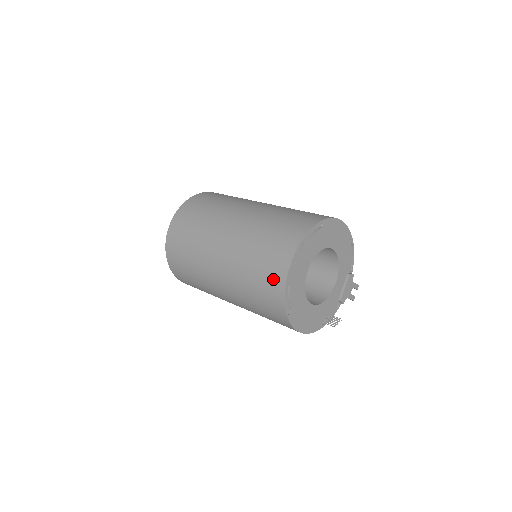
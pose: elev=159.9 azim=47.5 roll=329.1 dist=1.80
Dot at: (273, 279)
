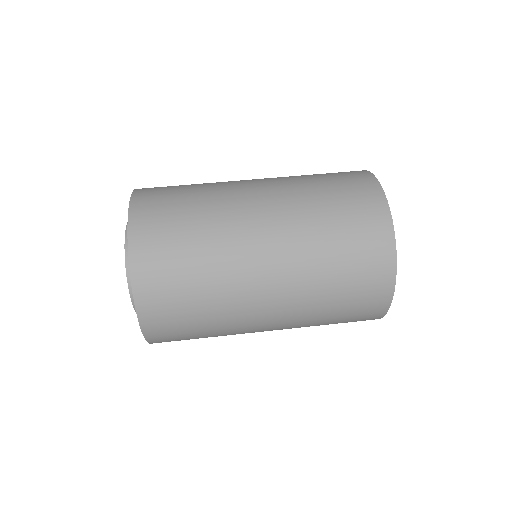
Dot at: (375, 265)
